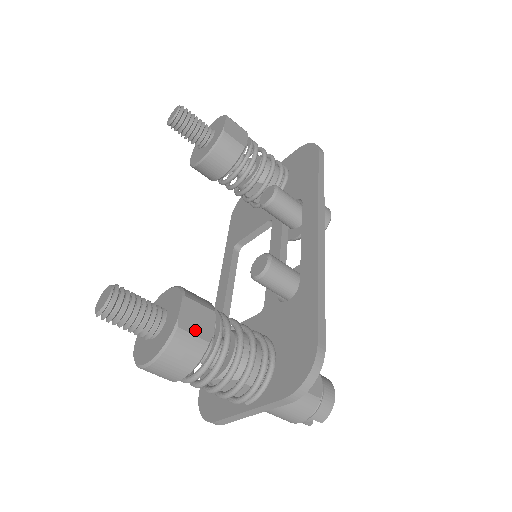
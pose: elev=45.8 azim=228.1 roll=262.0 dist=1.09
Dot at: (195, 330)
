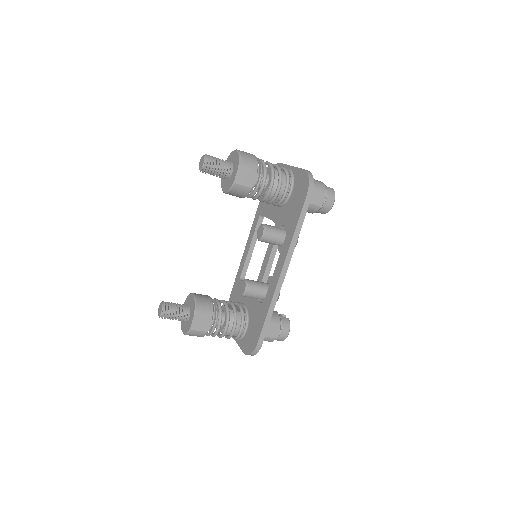
Dot at: (200, 329)
